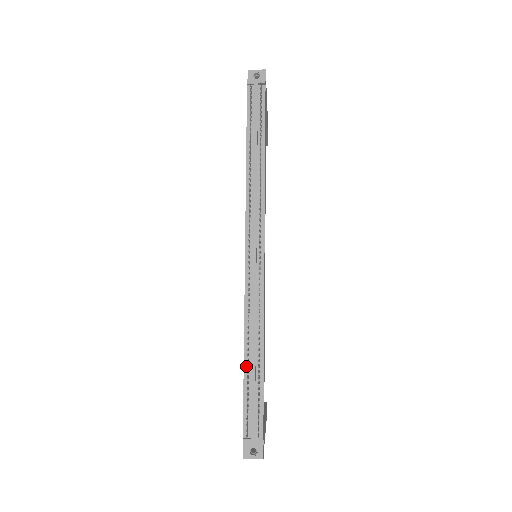
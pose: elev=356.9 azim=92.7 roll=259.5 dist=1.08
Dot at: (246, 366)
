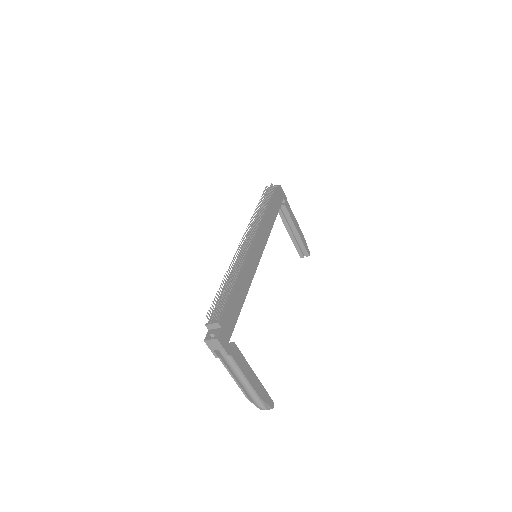
Dot at: occluded
